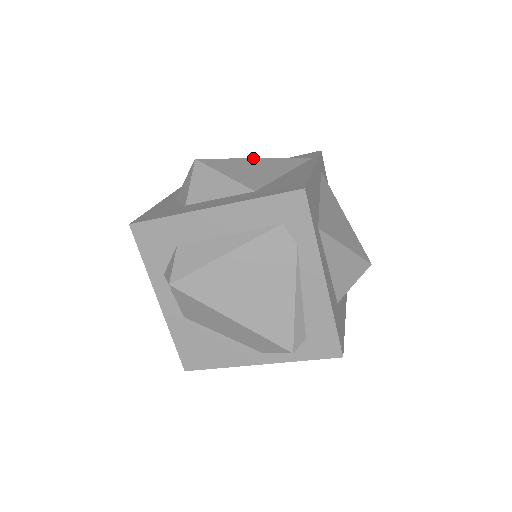
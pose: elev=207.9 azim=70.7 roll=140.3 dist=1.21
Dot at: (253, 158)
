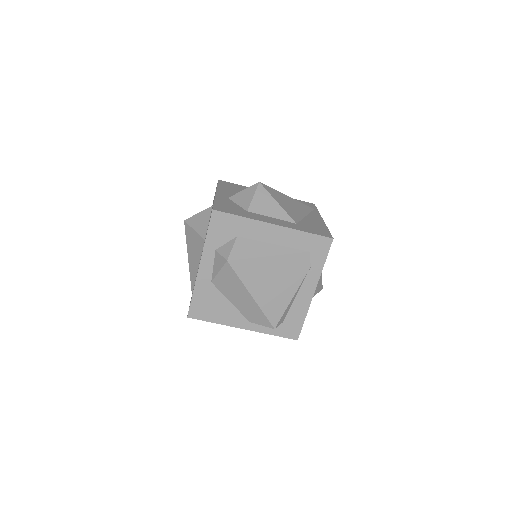
Dot at: occluded
